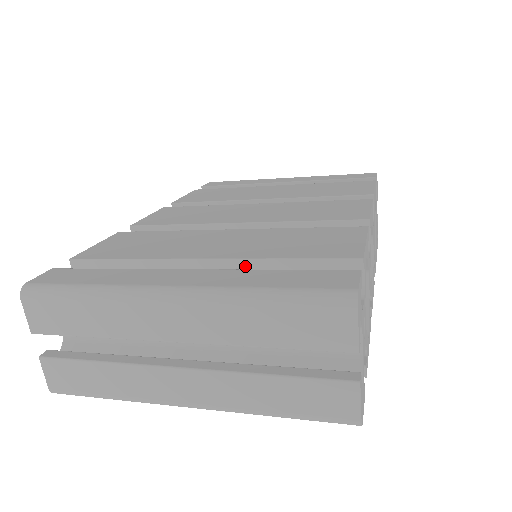
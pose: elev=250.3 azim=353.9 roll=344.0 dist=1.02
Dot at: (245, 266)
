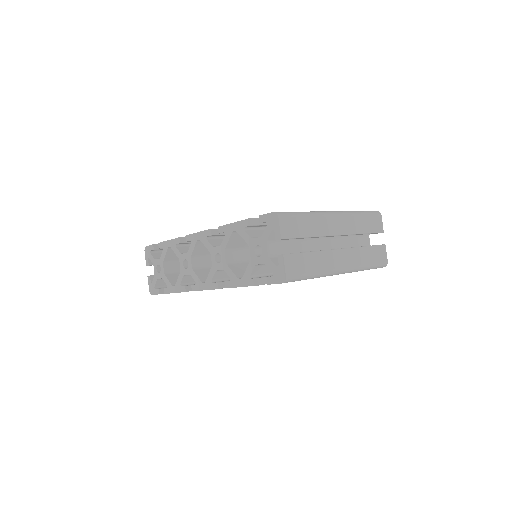
Dot at: occluded
